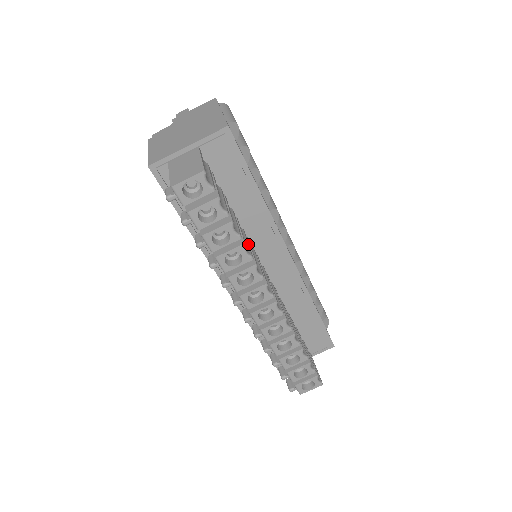
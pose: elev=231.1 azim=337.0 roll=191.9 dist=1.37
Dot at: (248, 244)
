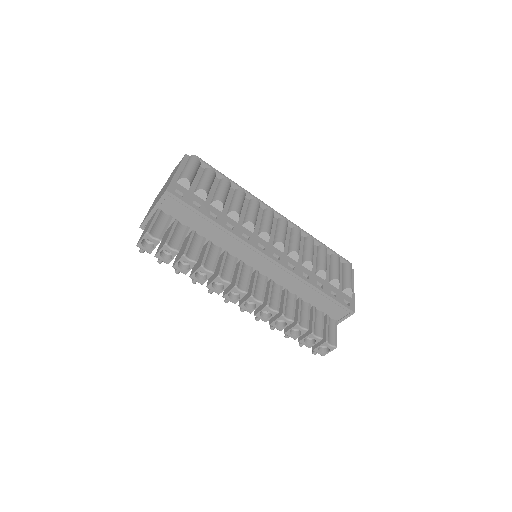
Dot at: (215, 261)
